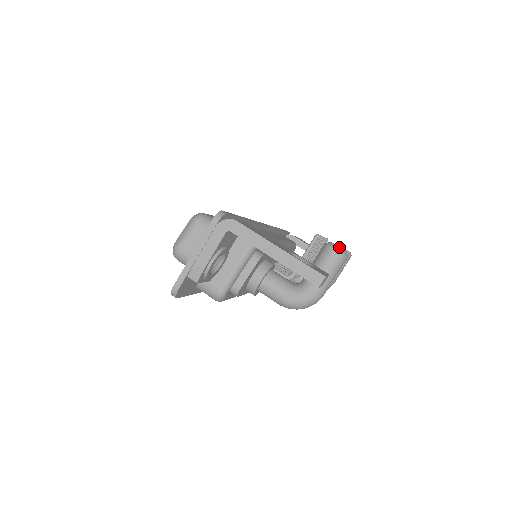
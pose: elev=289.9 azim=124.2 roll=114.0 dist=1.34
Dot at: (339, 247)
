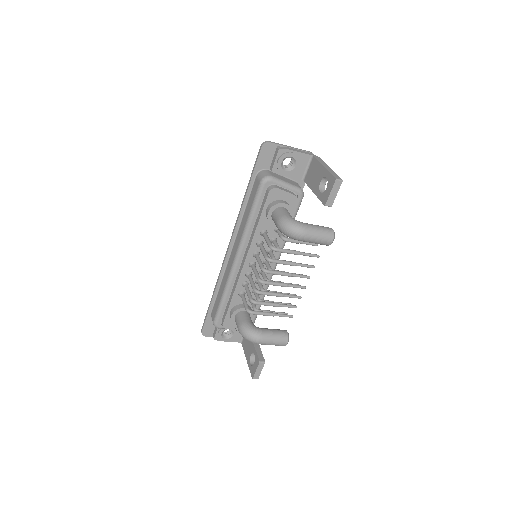
Dot at: occluded
